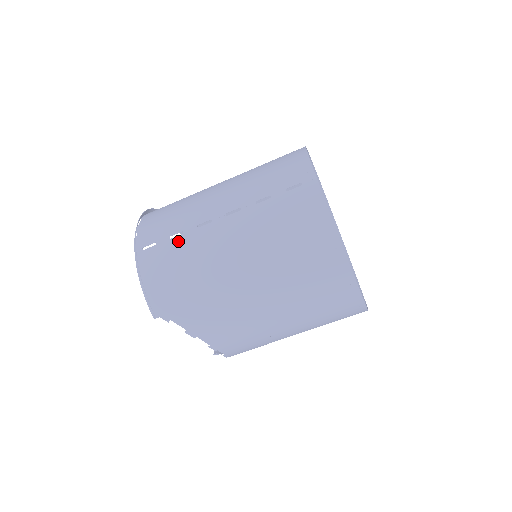
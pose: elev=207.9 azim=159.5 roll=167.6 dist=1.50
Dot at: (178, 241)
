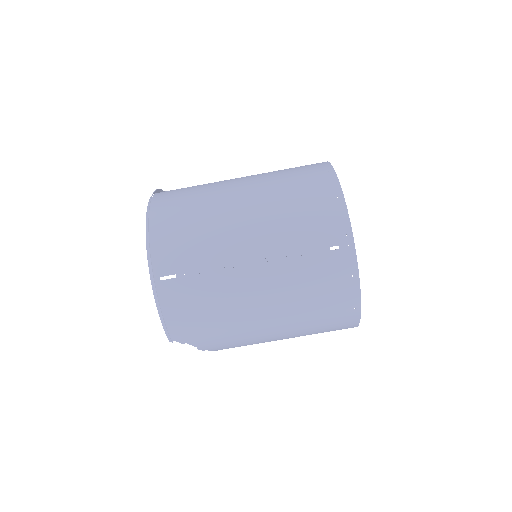
Dot at: (203, 279)
